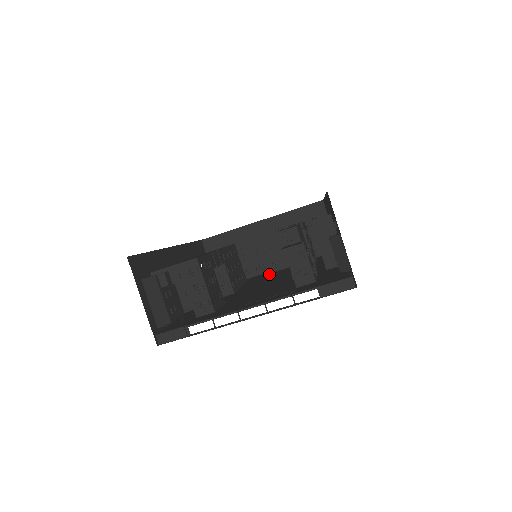
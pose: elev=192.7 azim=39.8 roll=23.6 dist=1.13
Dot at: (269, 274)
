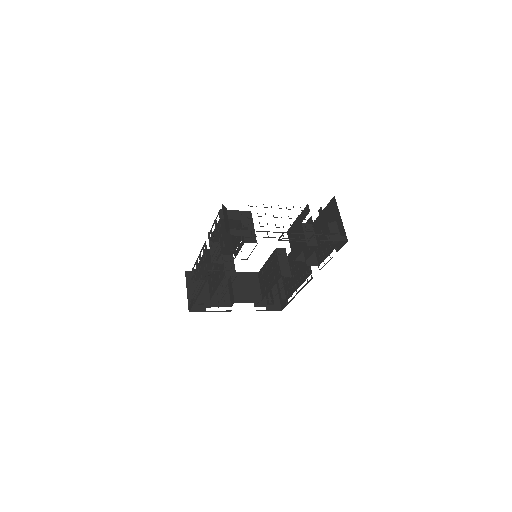
Dot at: occluded
